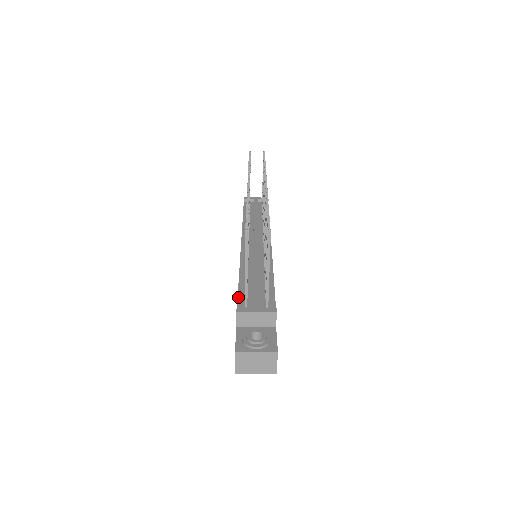
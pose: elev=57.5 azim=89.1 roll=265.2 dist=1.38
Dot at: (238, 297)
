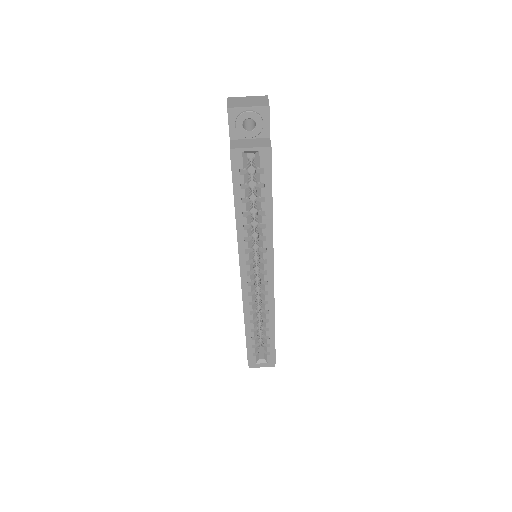
Dot at: occluded
